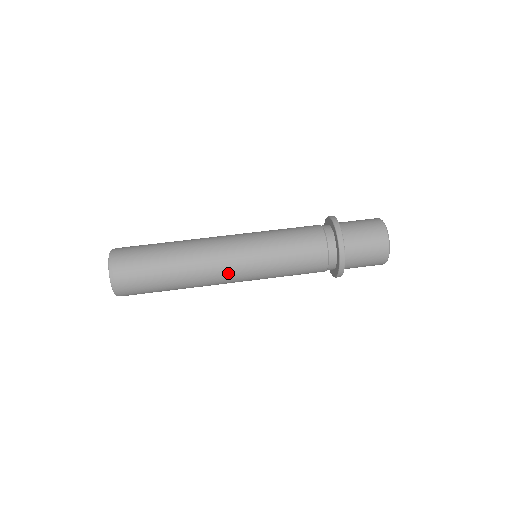
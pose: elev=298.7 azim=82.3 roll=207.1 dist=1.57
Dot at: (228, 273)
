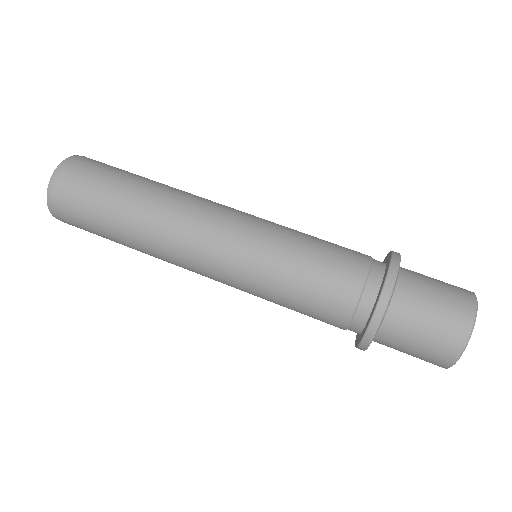
Dot at: (198, 272)
